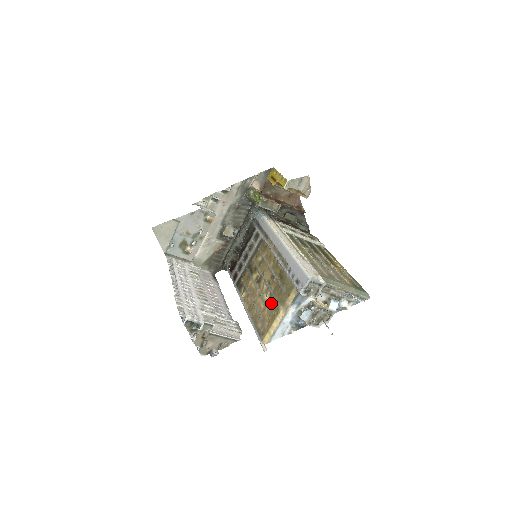
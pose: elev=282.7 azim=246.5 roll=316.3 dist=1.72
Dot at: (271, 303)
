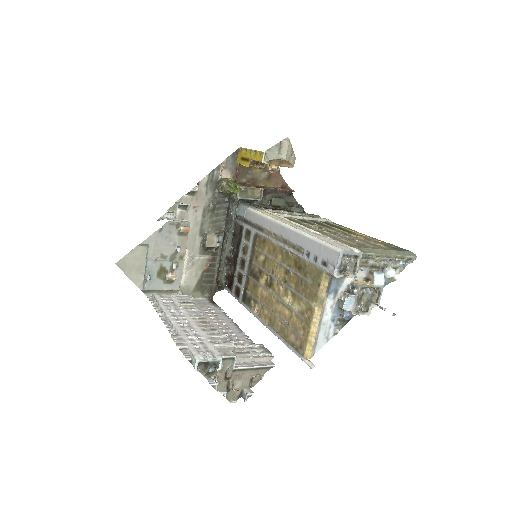
Dot at: (298, 304)
